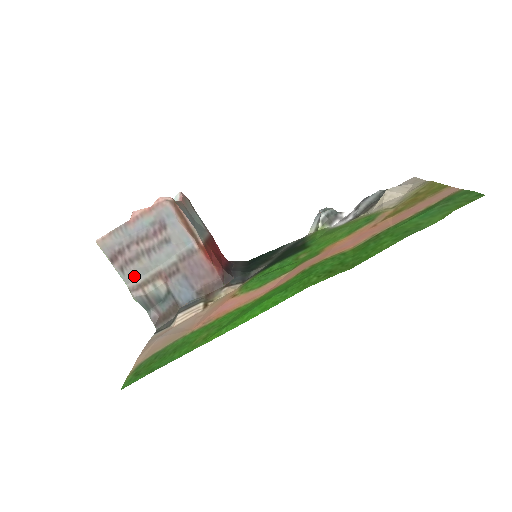
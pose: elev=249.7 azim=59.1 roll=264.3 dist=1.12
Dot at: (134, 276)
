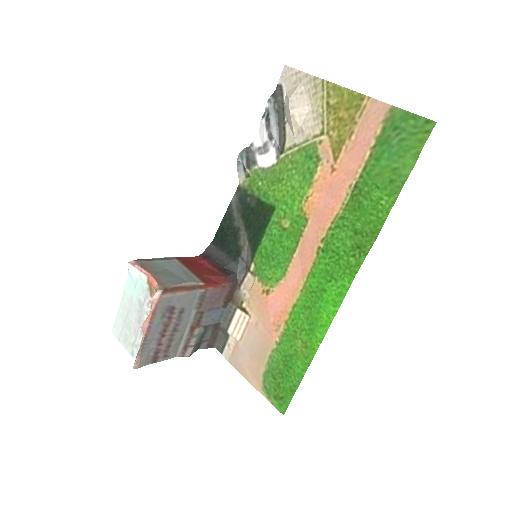
Dot at: (176, 348)
